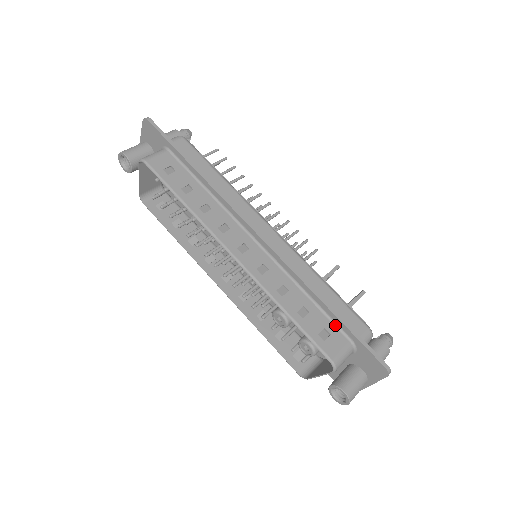
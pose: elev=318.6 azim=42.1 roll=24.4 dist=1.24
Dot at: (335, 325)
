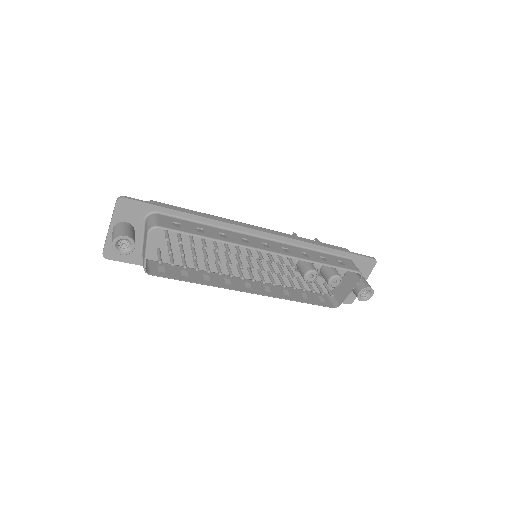
Dot at: (337, 256)
